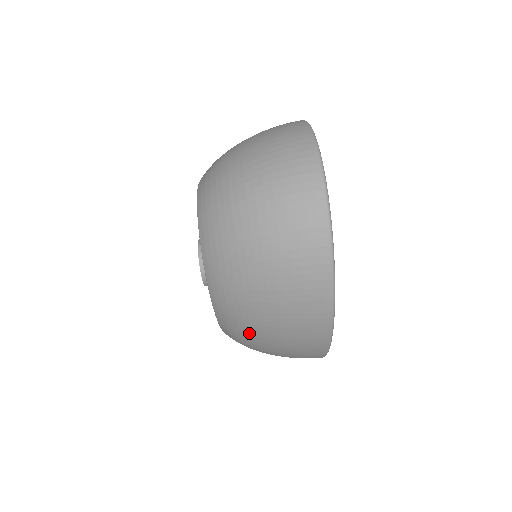
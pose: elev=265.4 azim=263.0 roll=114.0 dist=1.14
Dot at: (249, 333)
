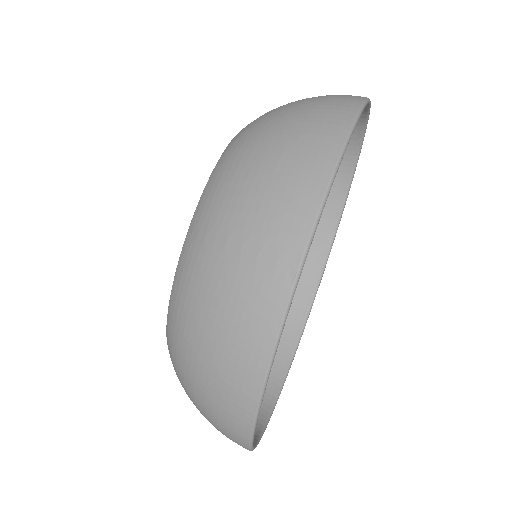
Dot at: (237, 177)
